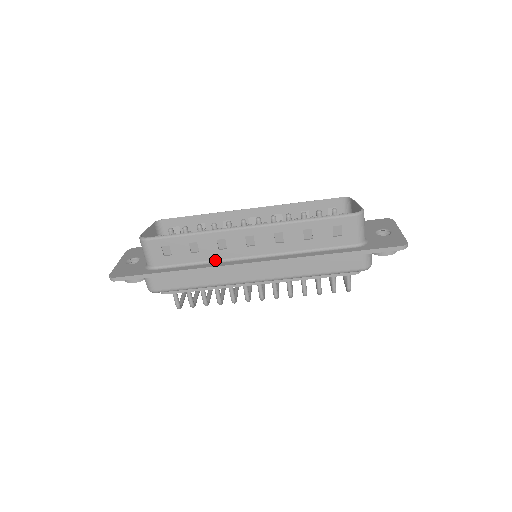
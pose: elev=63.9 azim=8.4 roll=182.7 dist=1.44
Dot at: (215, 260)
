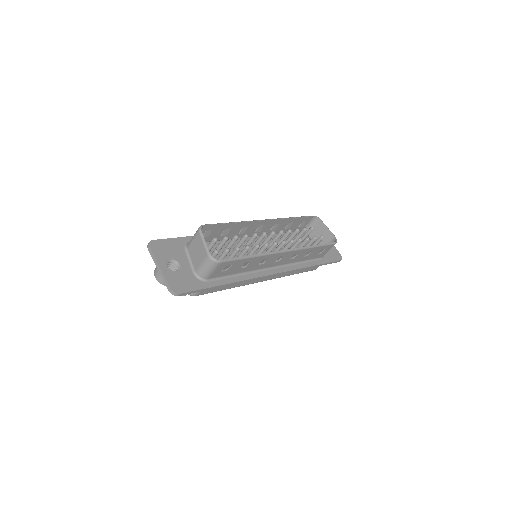
Dot at: (250, 271)
